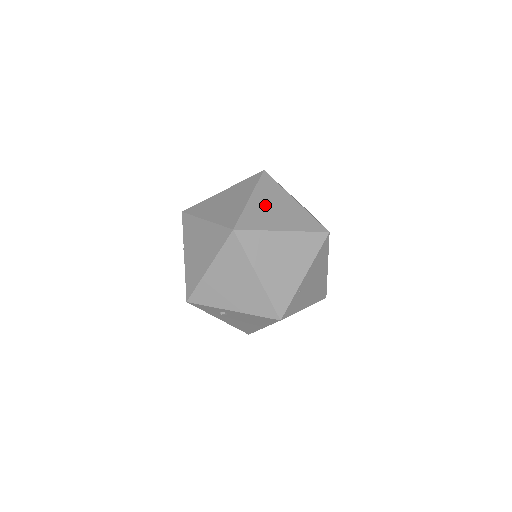
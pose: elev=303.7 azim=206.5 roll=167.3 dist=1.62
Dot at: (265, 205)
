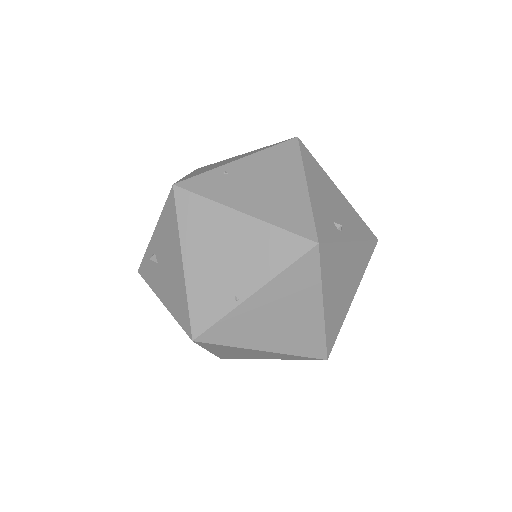
Dot at: occluded
